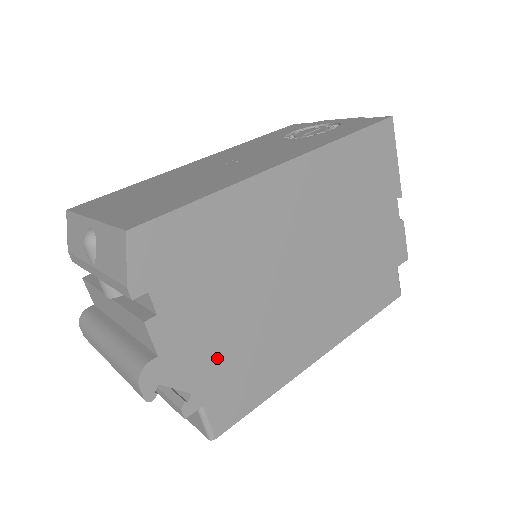
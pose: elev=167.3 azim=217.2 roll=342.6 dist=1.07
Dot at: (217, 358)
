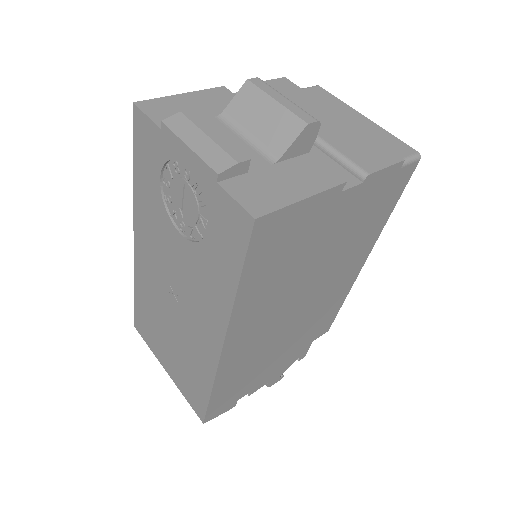
Dot at: (295, 351)
